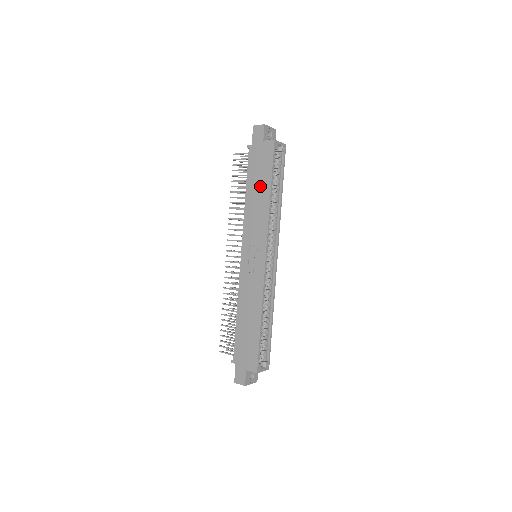
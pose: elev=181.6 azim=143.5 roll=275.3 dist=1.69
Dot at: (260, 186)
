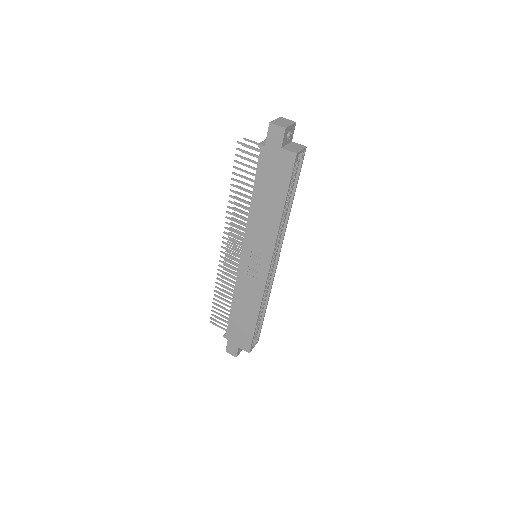
Dot at: (271, 198)
